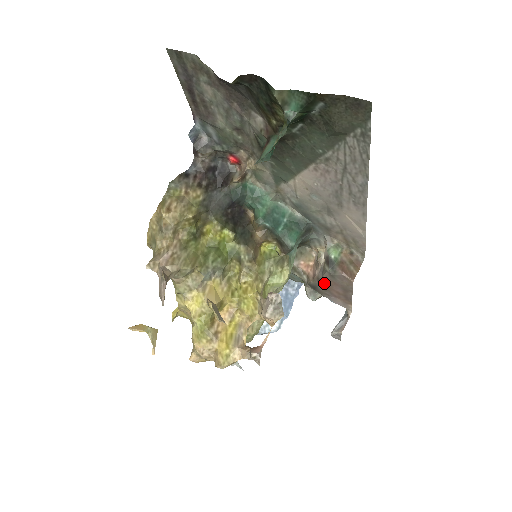
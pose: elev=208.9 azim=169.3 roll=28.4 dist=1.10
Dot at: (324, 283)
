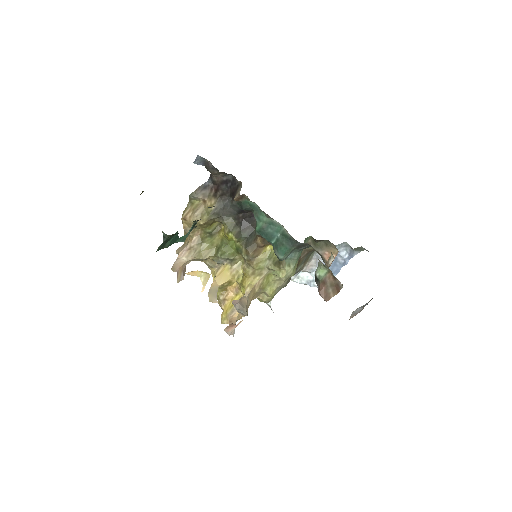
Dot at: occluded
